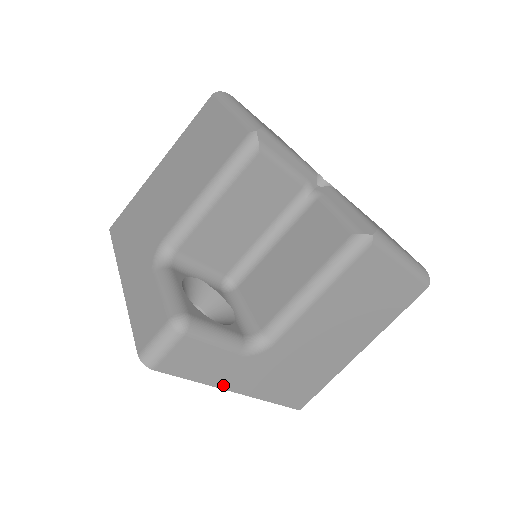
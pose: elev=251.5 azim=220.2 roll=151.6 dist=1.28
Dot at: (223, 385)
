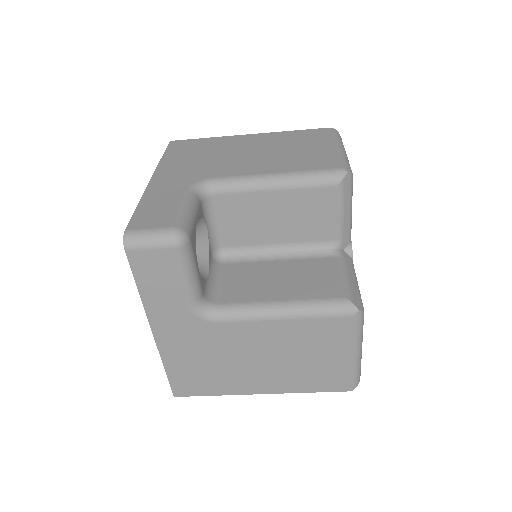
Dot at: (152, 316)
